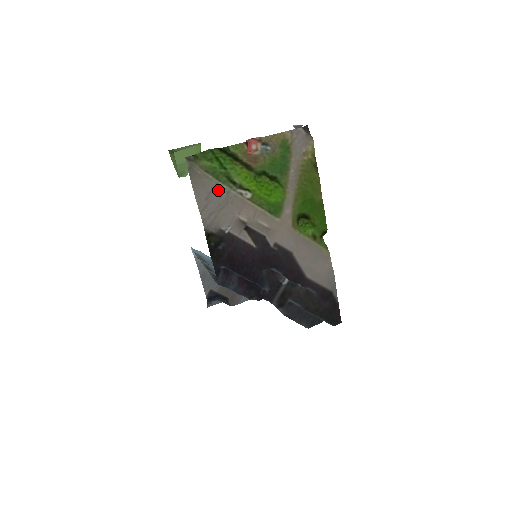
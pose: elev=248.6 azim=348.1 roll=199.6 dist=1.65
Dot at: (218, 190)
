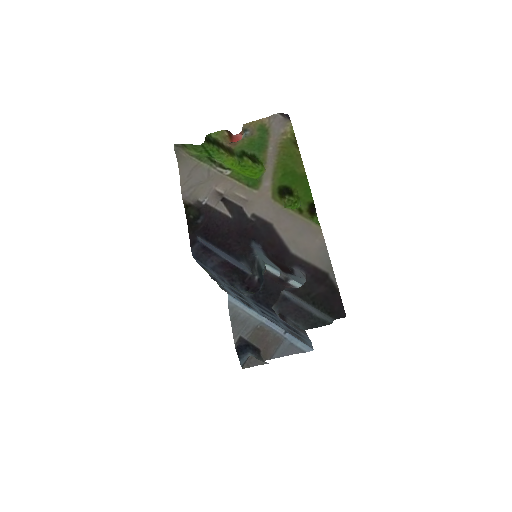
Dot at: (199, 168)
